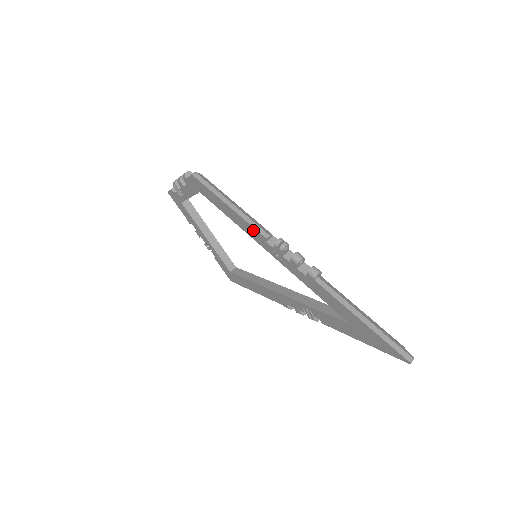
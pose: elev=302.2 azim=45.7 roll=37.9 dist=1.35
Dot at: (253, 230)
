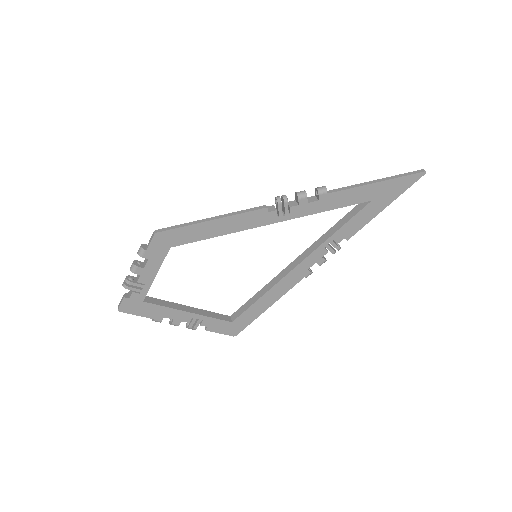
Dot at: (250, 215)
